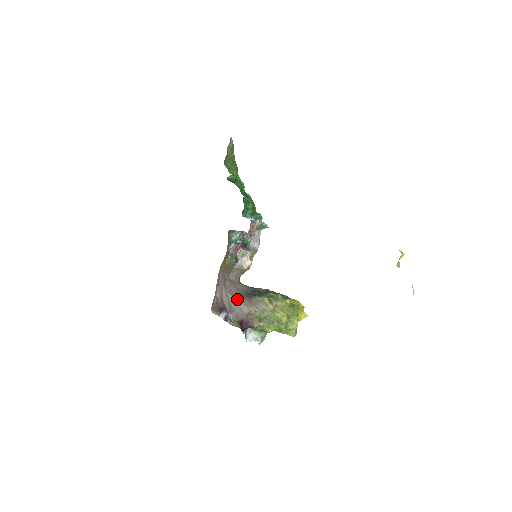
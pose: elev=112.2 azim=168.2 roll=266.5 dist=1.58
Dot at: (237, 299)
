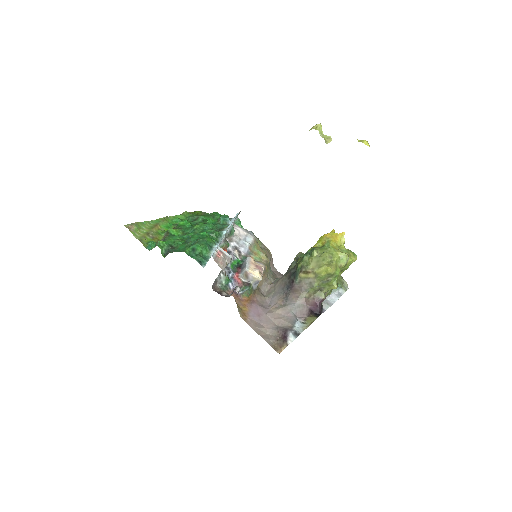
Dot at: (286, 304)
